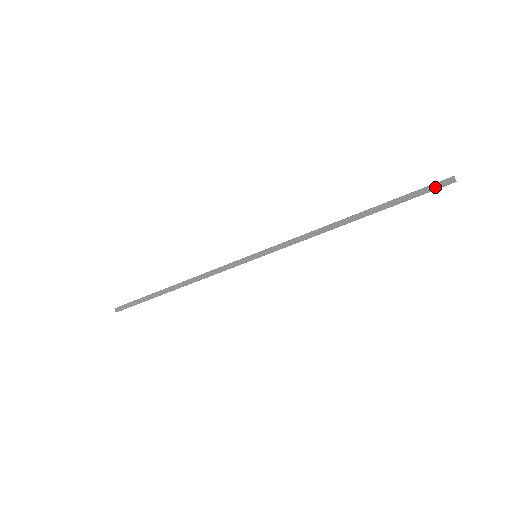
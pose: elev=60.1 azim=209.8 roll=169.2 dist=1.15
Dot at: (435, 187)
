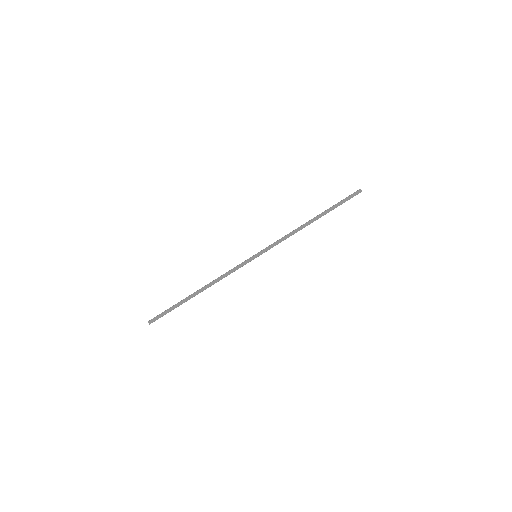
Dot at: (352, 195)
